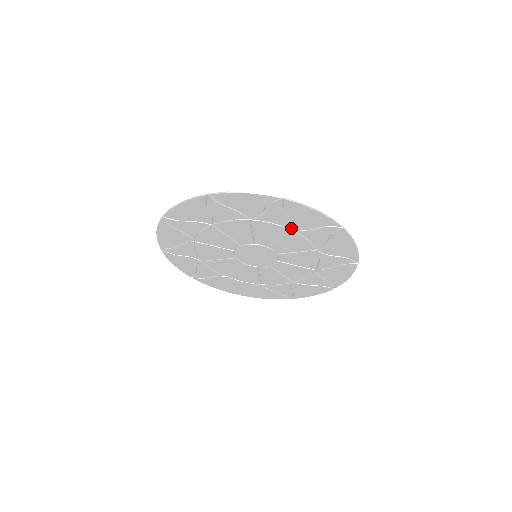
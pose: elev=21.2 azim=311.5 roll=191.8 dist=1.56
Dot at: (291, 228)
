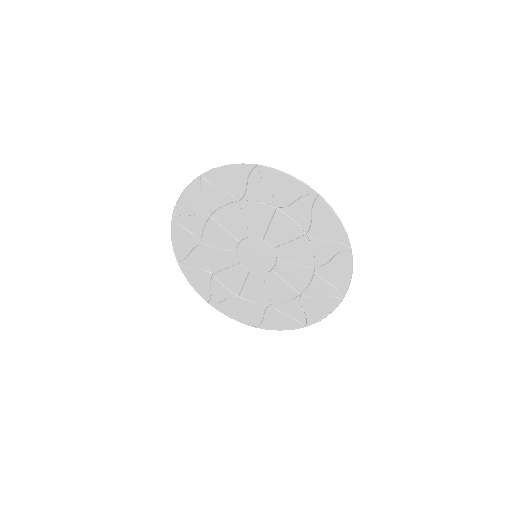
Dot at: (275, 206)
